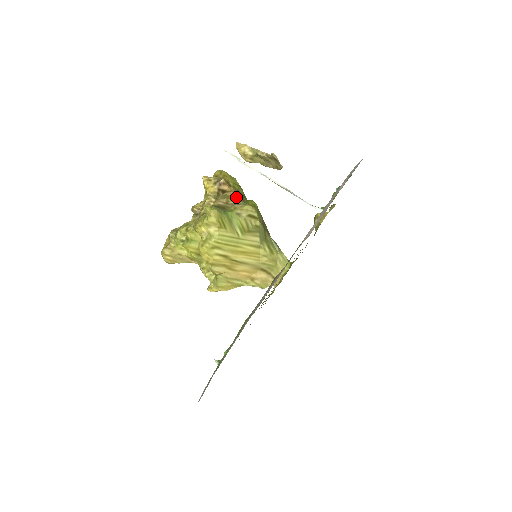
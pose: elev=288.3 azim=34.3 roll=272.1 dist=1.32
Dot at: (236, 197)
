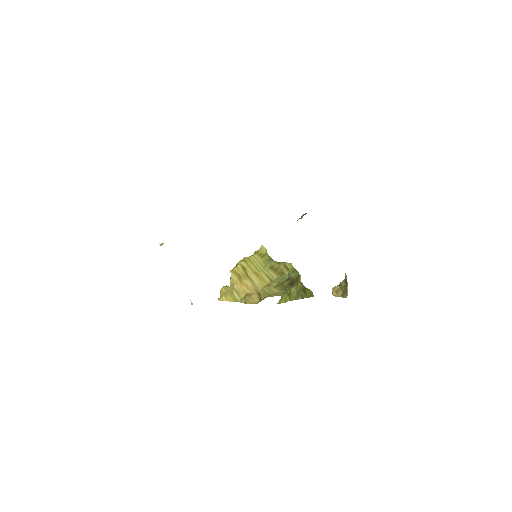
Dot at: occluded
